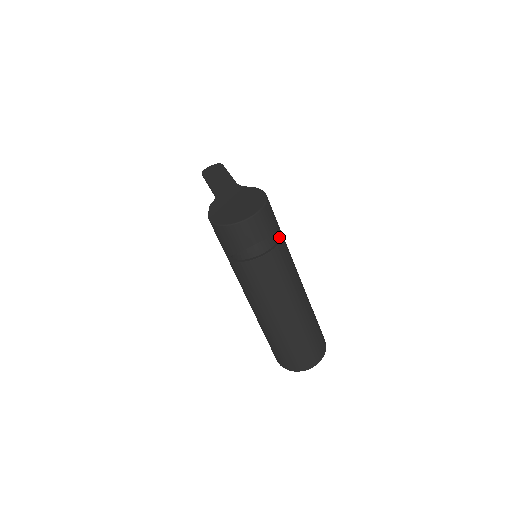
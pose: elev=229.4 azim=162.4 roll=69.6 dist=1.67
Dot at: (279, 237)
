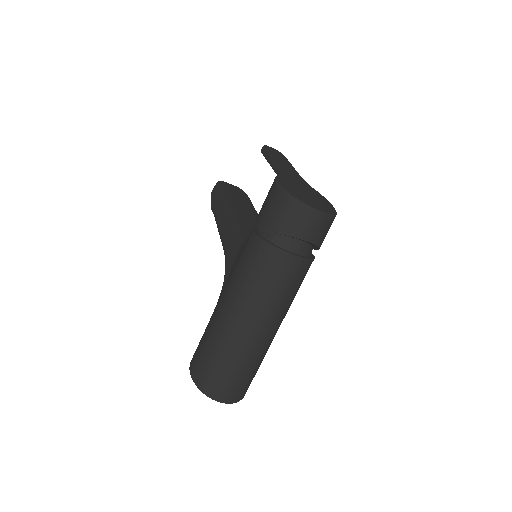
Dot at: (311, 254)
